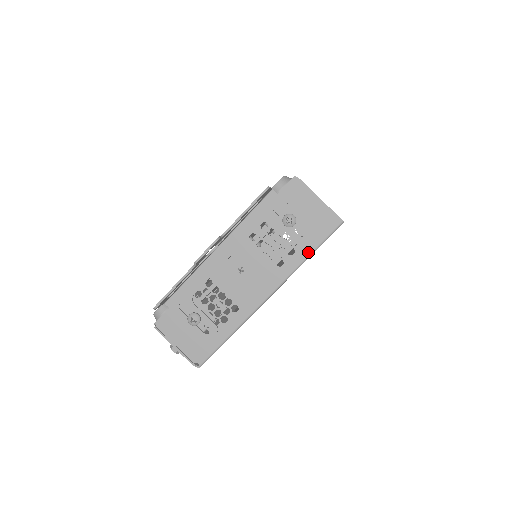
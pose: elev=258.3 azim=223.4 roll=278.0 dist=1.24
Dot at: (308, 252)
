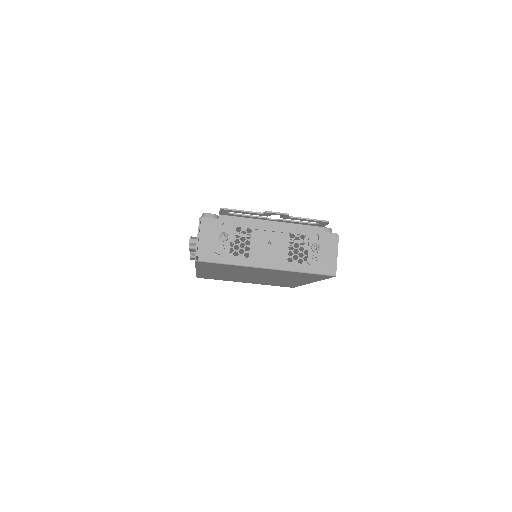
Dot at: (307, 270)
